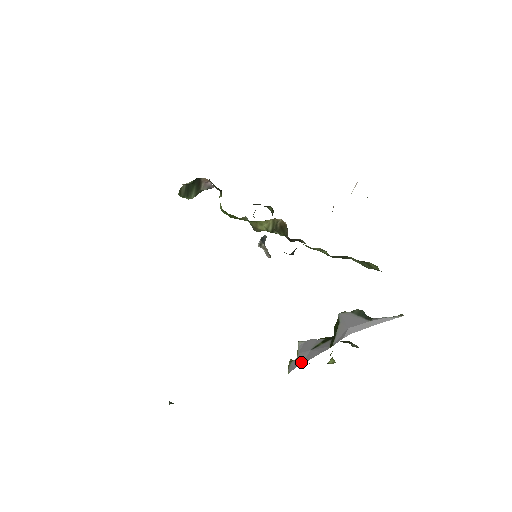
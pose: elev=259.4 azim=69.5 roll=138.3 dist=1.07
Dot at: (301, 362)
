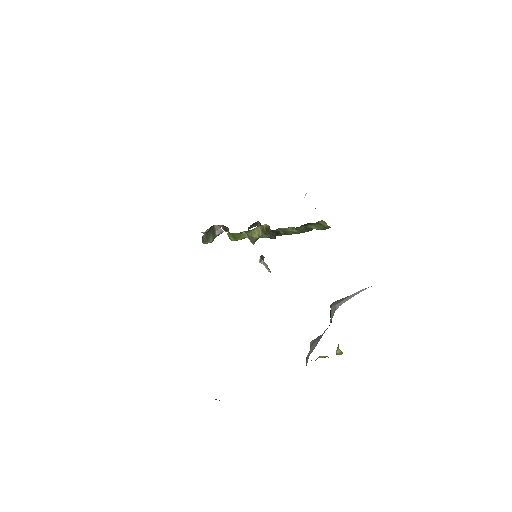
Dot at: (313, 349)
